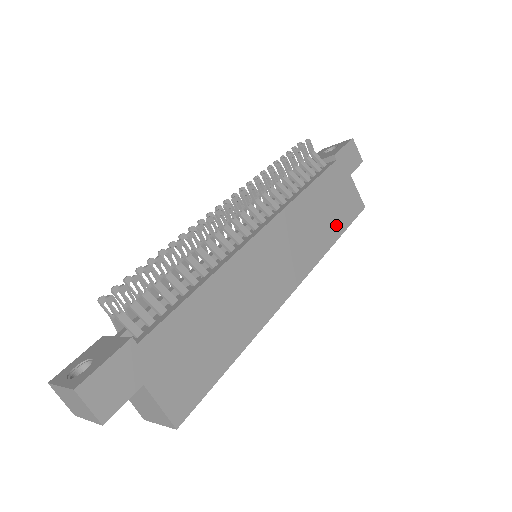
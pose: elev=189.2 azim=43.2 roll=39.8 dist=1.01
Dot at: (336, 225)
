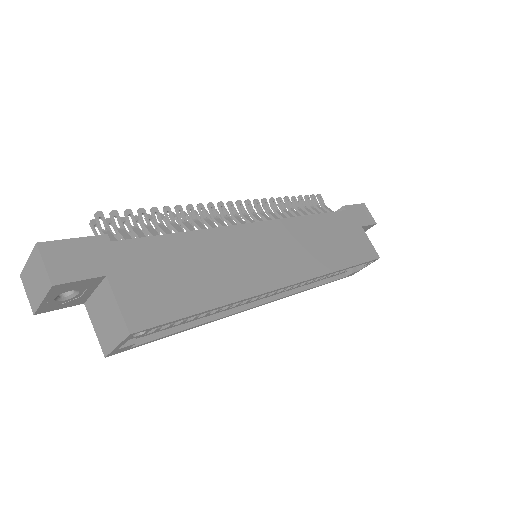
Dot at: (345, 256)
